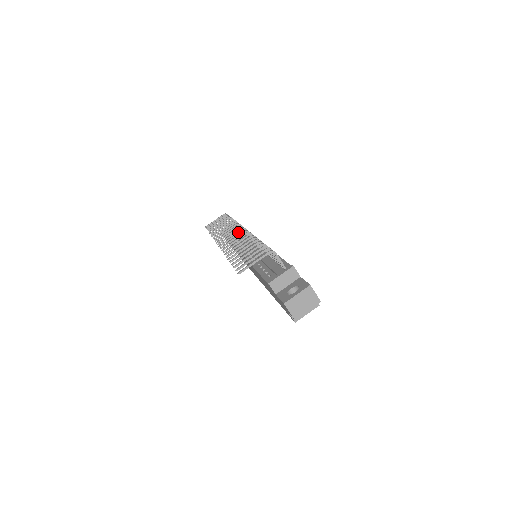
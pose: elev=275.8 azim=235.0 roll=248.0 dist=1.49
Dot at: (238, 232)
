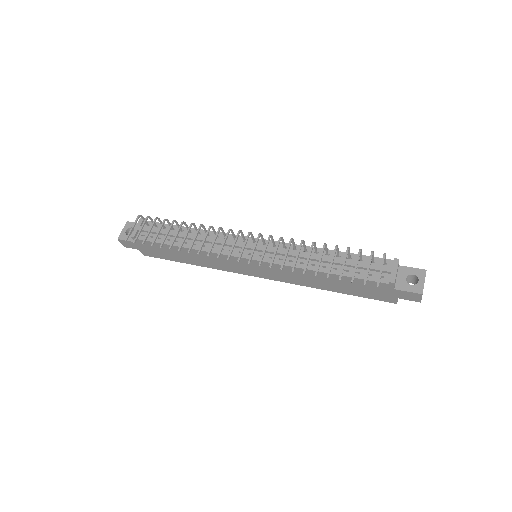
Dot at: (258, 240)
